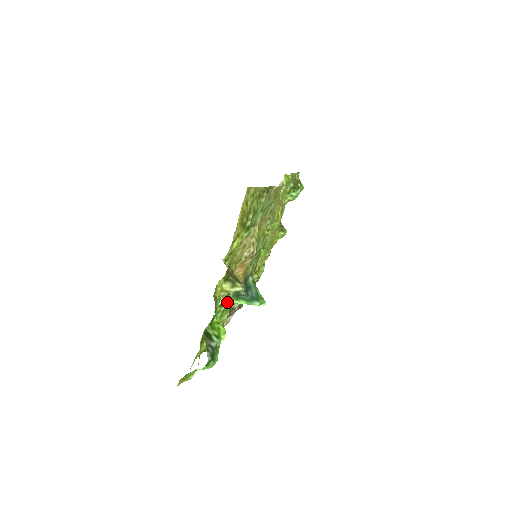
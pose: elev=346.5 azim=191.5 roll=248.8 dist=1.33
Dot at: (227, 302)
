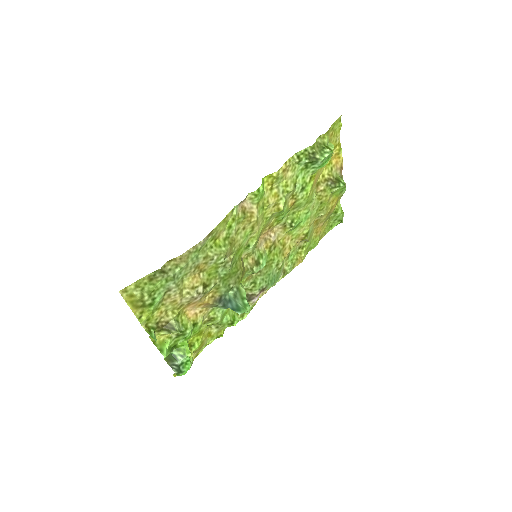
Dot at: (182, 334)
